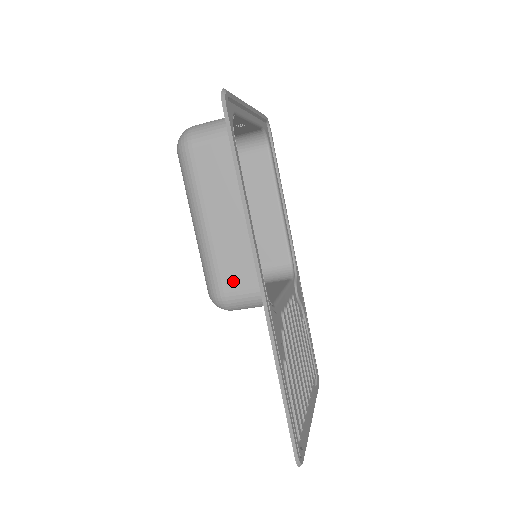
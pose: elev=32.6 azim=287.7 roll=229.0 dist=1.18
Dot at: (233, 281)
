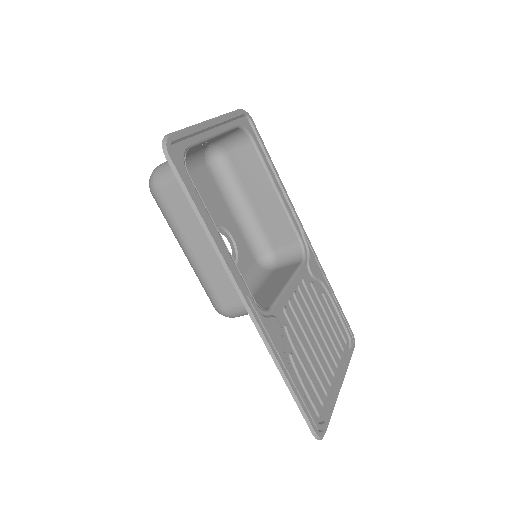
Dot at: (227, 297)
